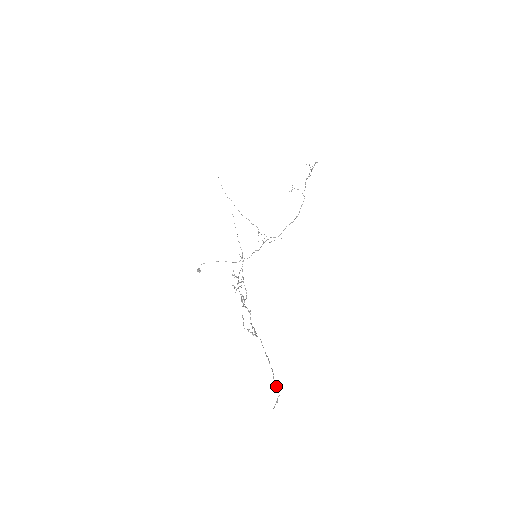
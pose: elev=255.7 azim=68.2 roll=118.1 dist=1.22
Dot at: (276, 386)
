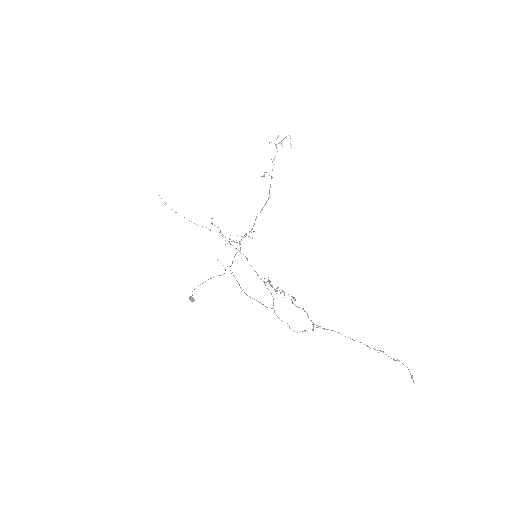
Dot at: occluded
